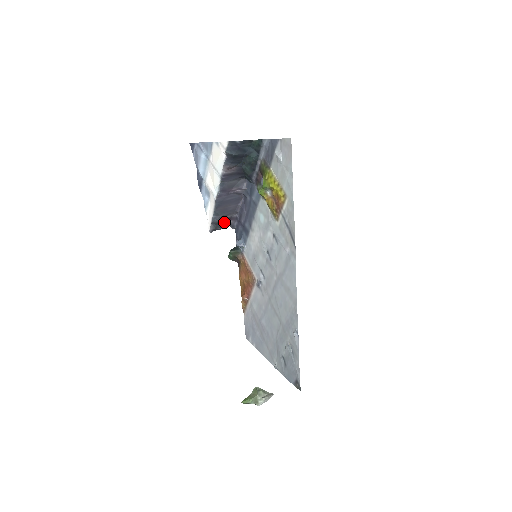
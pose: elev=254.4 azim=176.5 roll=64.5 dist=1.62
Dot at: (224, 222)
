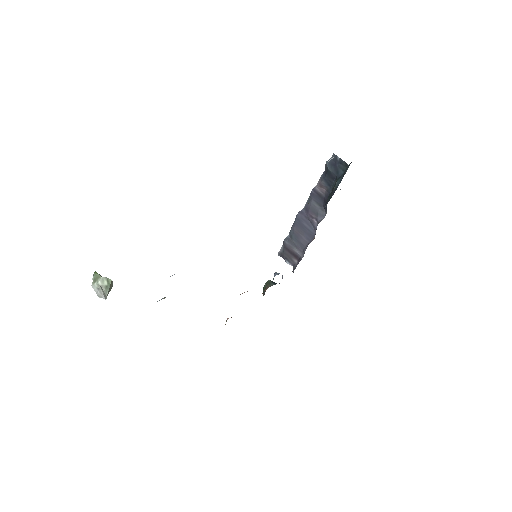
Dot at: (292, 255)
